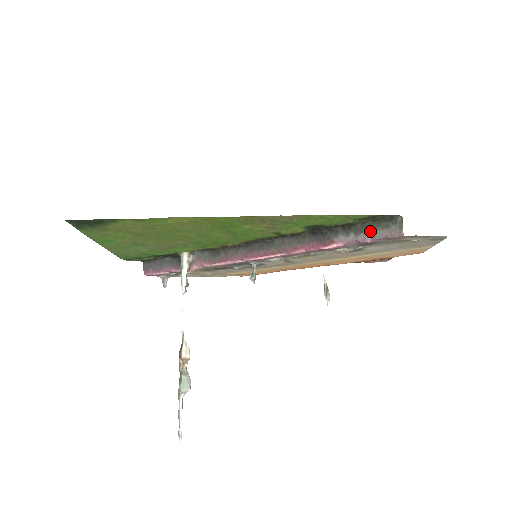
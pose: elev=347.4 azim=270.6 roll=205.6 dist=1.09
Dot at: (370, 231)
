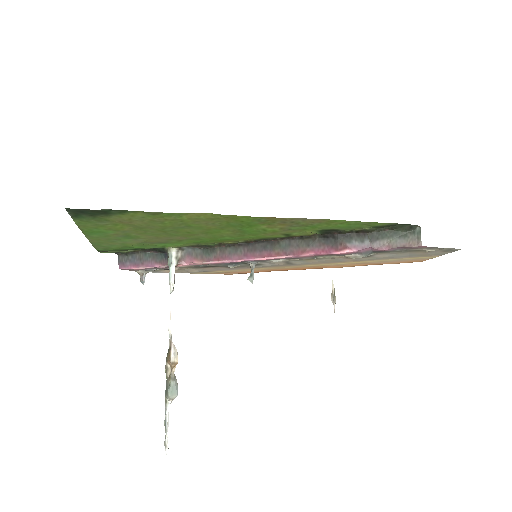
Dot at: (386, 239)
